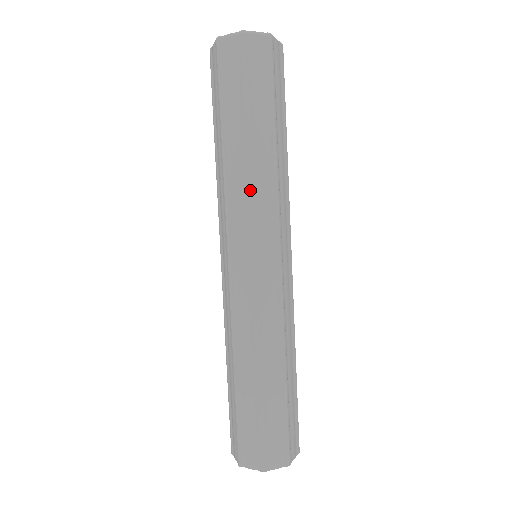
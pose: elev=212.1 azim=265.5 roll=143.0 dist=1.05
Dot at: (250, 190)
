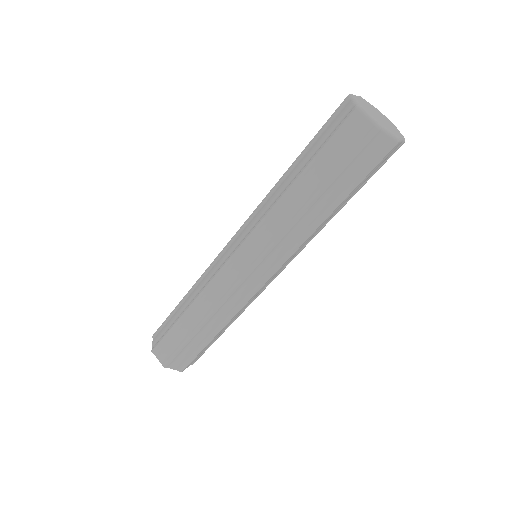
Dot at: occluded
